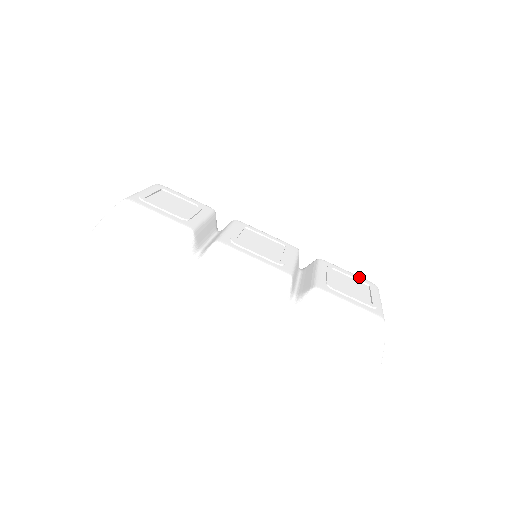
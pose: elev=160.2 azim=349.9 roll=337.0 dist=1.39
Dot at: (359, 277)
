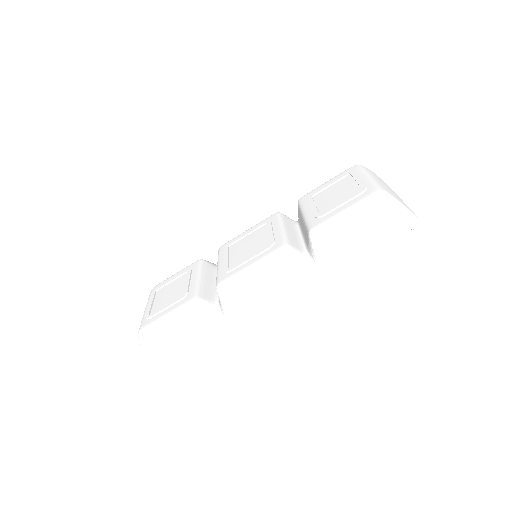
Dot at: (338, 176)
